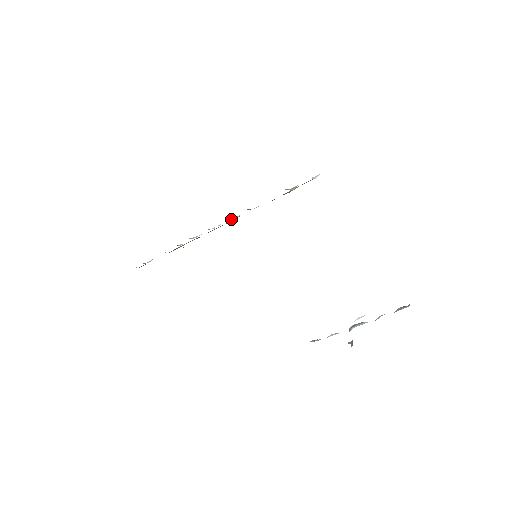
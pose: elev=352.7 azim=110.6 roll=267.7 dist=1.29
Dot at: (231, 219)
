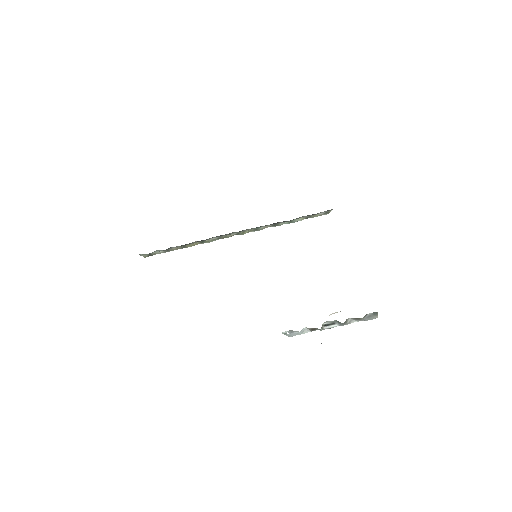
Dot at: (243, 230)
